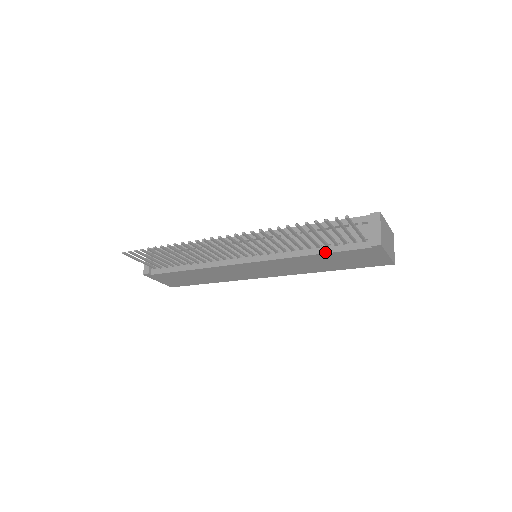
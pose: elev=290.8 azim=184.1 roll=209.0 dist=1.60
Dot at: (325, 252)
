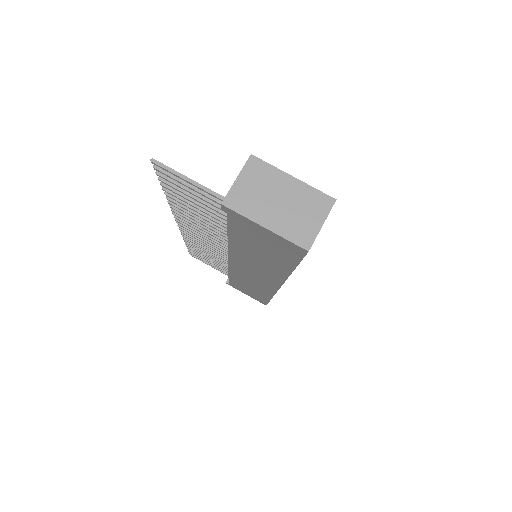
Dot at: (228, 232)
